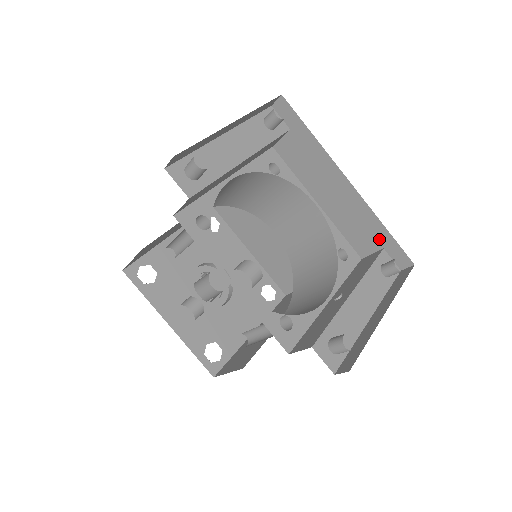
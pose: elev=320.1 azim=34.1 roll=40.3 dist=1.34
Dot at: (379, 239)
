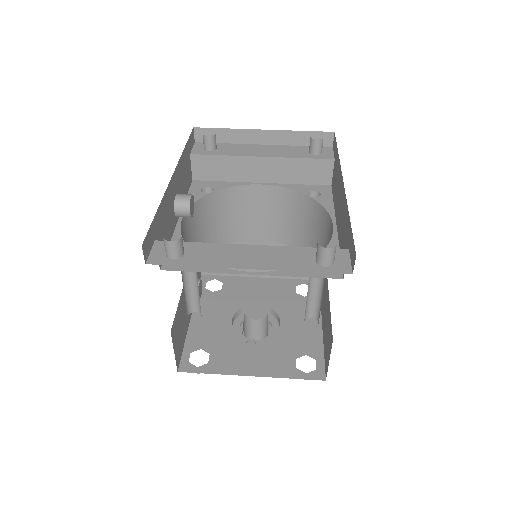
Dot at: (348, 238)
